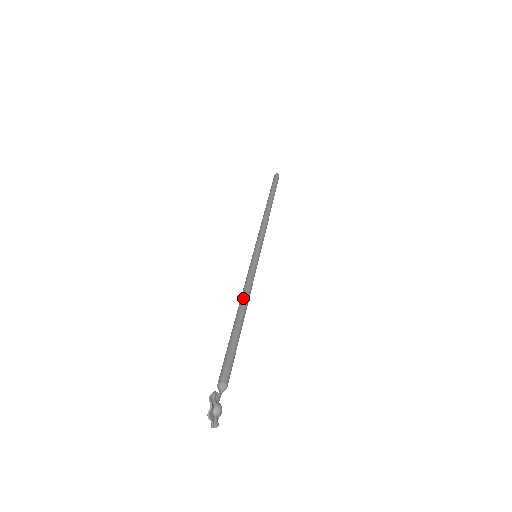
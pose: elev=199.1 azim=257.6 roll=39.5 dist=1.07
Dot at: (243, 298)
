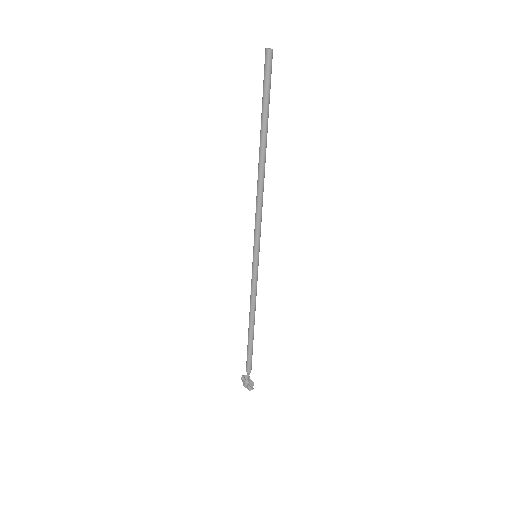
Dot at: occluded
